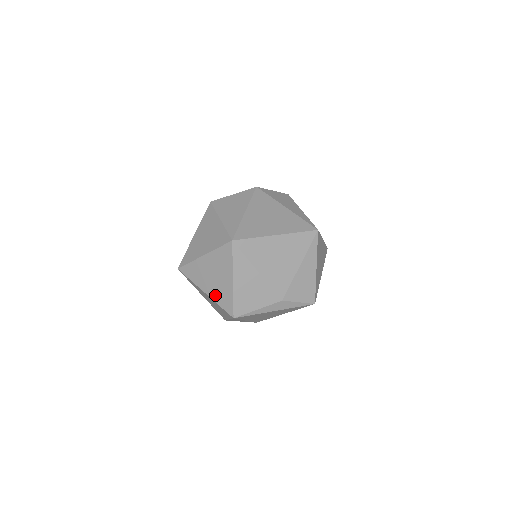
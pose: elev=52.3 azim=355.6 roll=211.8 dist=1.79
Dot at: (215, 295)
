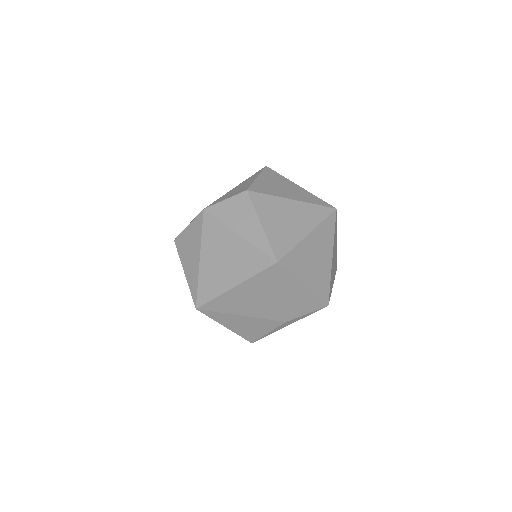
Dot at: occluded
